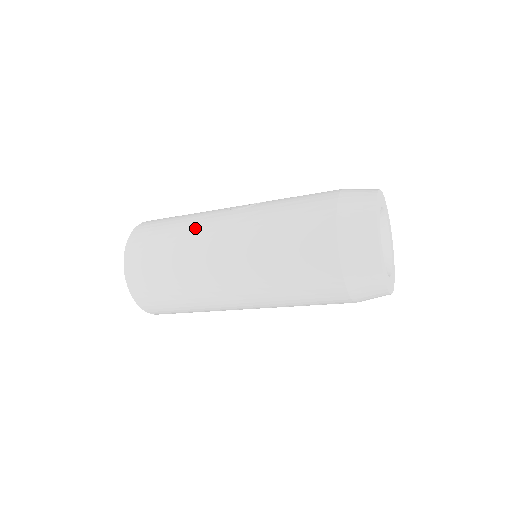
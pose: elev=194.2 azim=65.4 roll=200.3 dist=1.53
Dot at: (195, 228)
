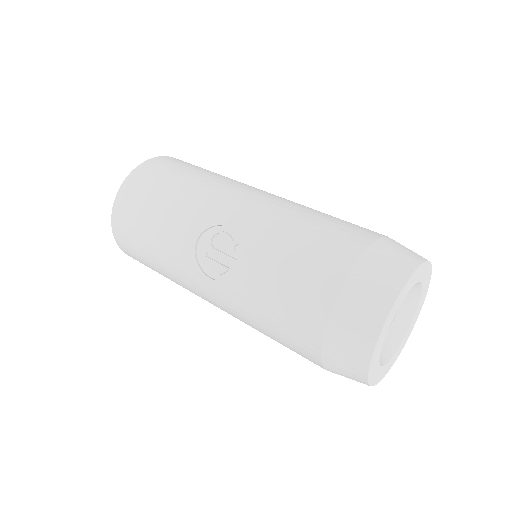
Dot at: (177, 277)
